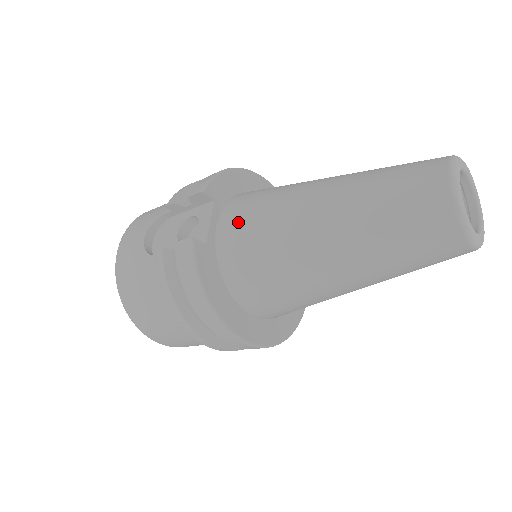
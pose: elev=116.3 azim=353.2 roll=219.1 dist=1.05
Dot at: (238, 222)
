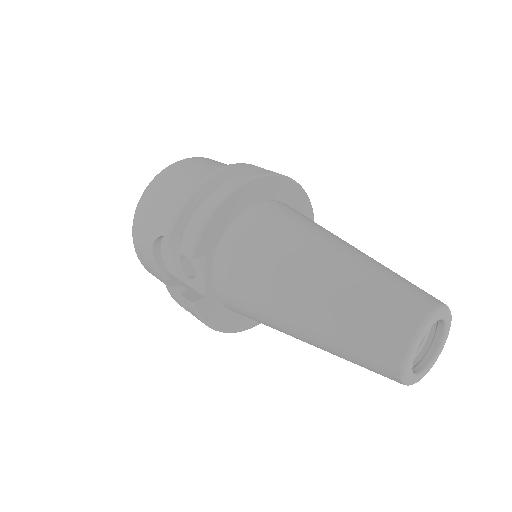
Dot at: (229, 284)
